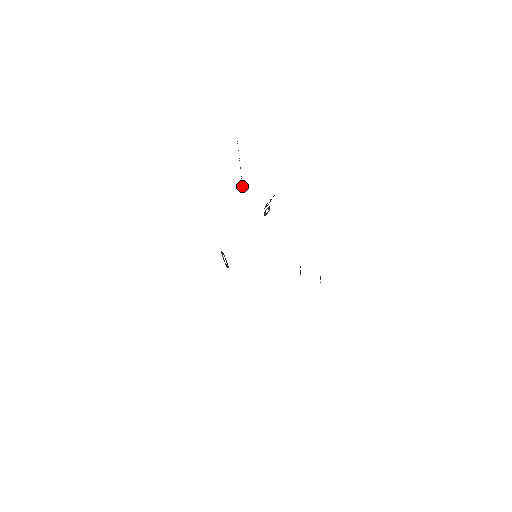
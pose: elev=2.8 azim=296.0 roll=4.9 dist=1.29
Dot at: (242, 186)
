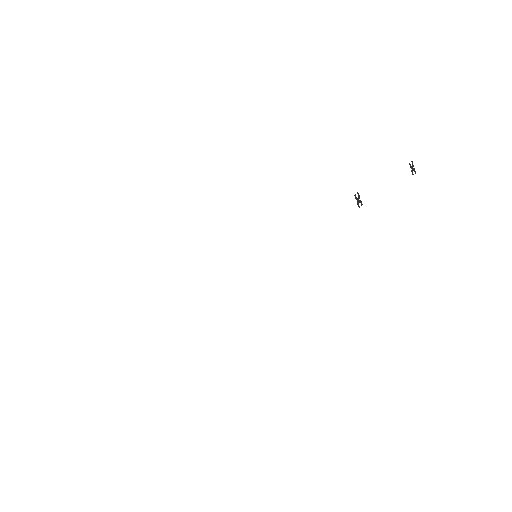
Dot at: occluded
